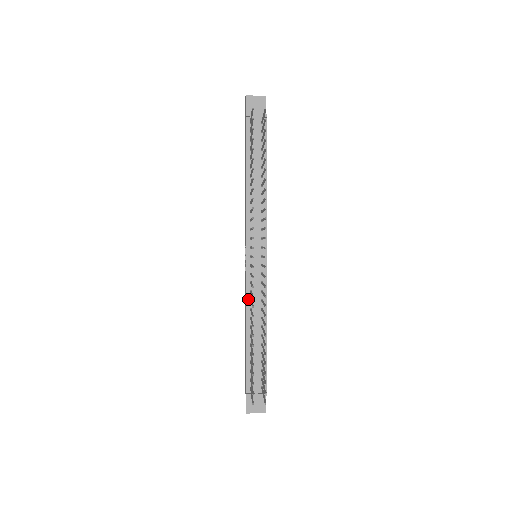
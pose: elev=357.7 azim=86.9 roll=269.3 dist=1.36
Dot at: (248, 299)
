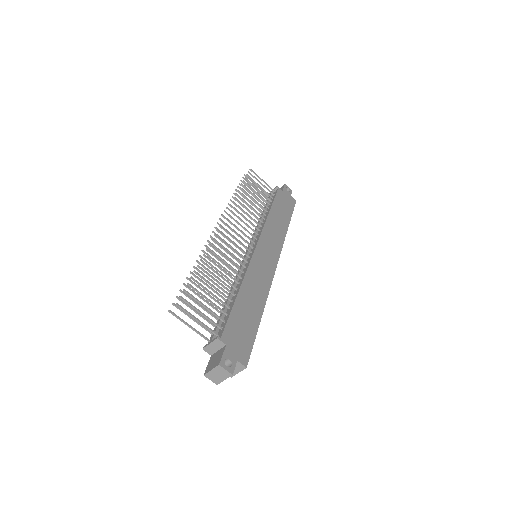
Dot at: occluded
